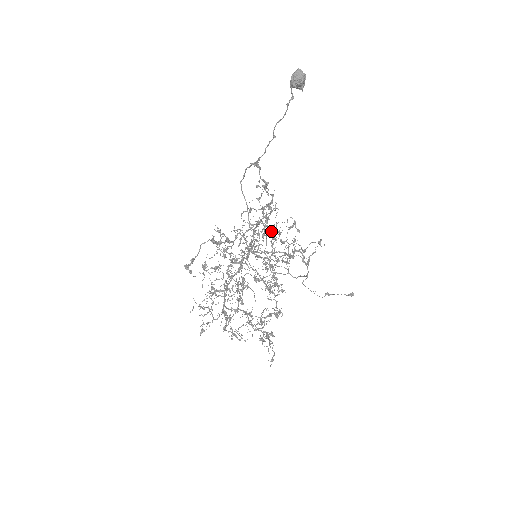
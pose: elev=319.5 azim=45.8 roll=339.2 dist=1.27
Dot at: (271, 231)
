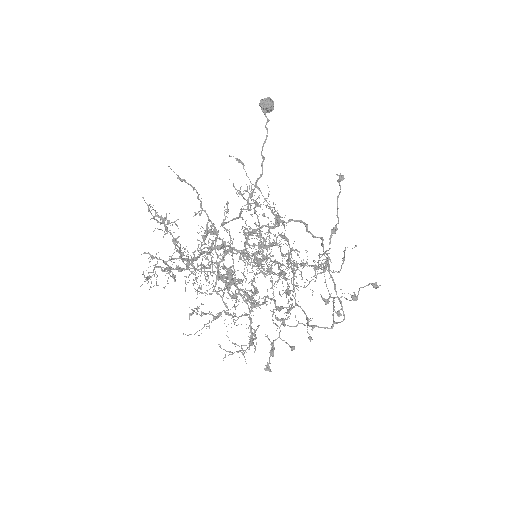
Dot at: (272, 228)
